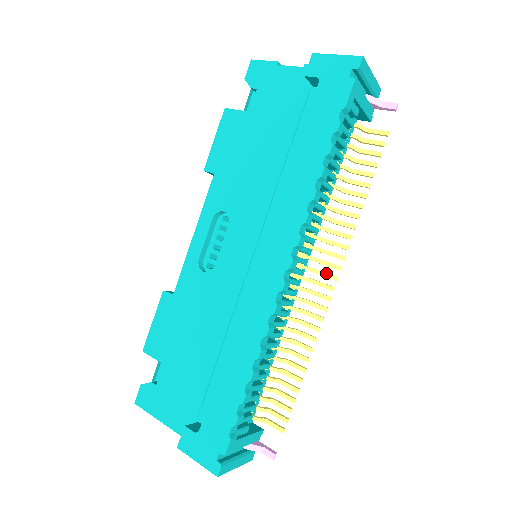
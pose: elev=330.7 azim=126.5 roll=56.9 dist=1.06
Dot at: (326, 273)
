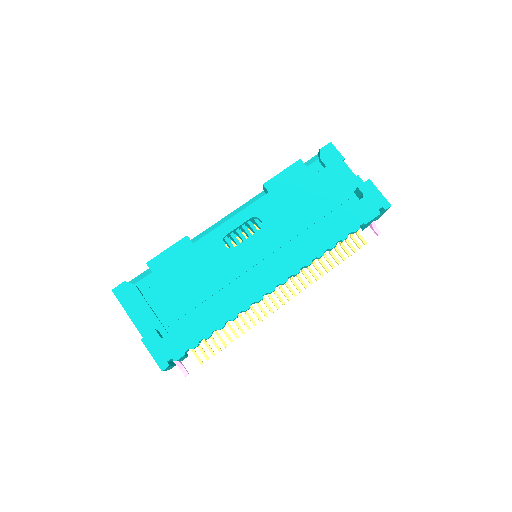
Dot at: (286, 293)
